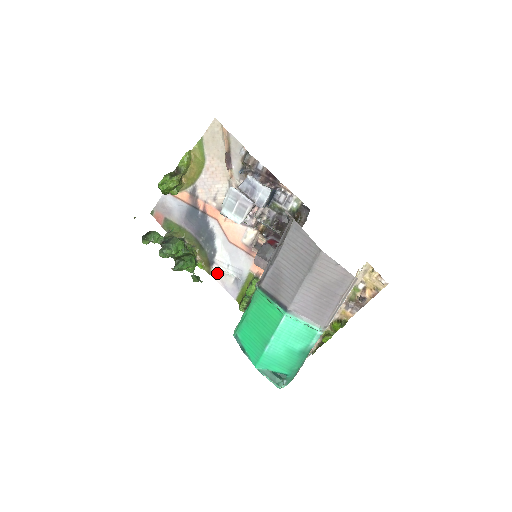
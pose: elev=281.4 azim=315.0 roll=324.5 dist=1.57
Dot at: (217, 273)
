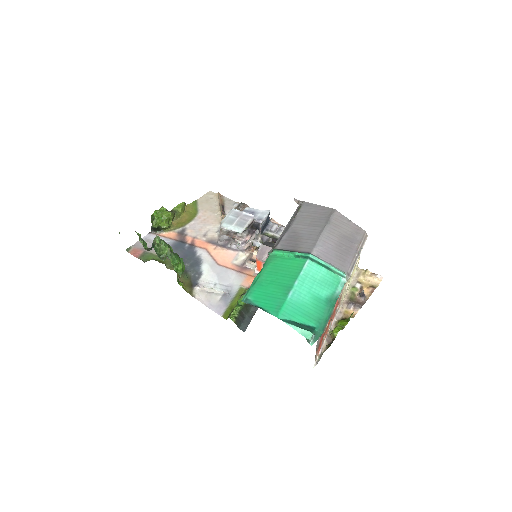
Dot at: (200, 293)
